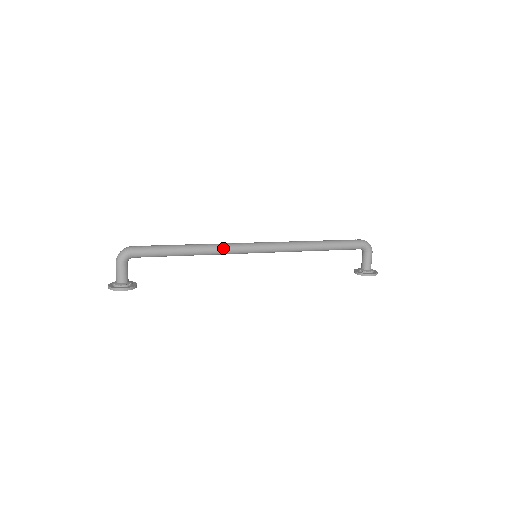
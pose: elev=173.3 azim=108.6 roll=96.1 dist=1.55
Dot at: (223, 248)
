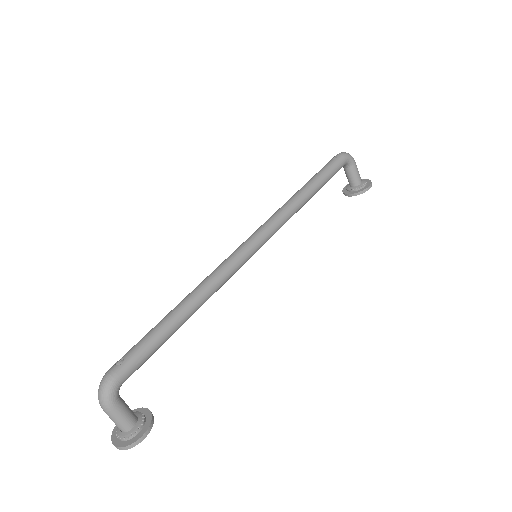
Dot at: (221, 278)
